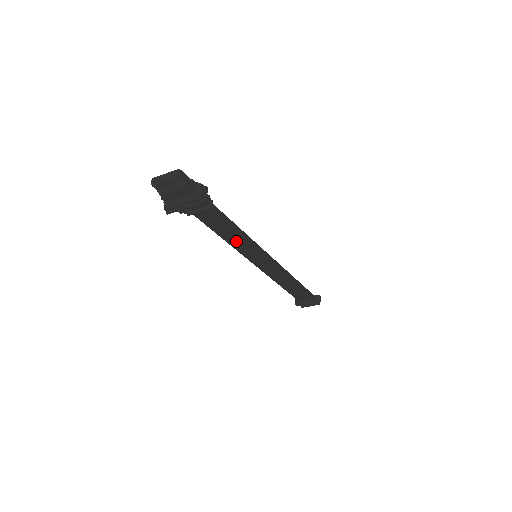
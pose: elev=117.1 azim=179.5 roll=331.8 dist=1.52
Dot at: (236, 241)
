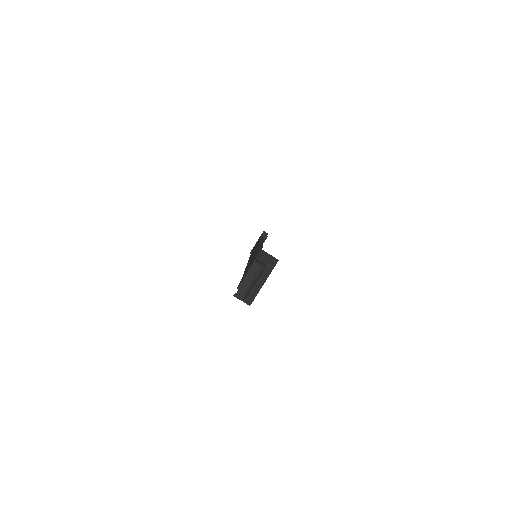
Dot at: occluded
